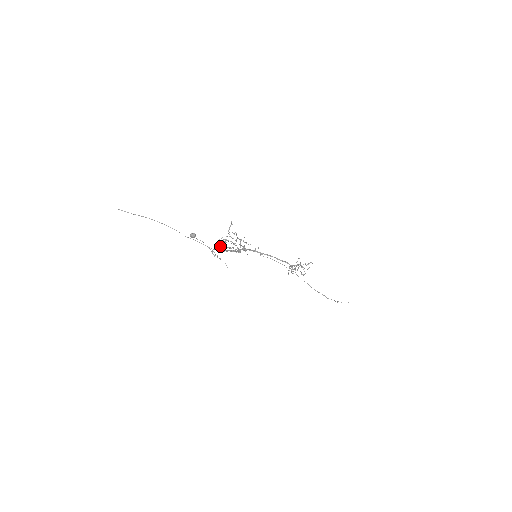
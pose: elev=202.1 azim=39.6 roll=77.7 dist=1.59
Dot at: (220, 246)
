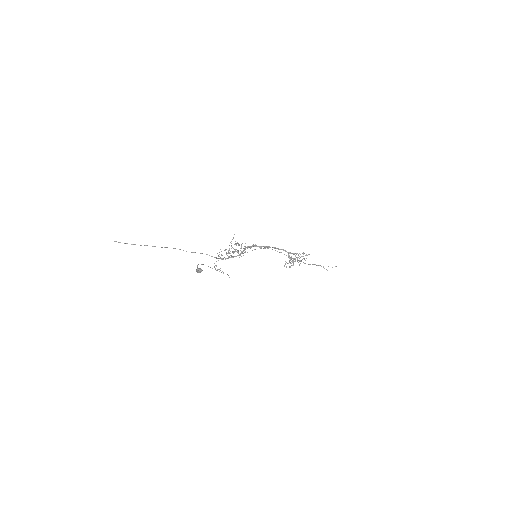
Dot at: occluded
